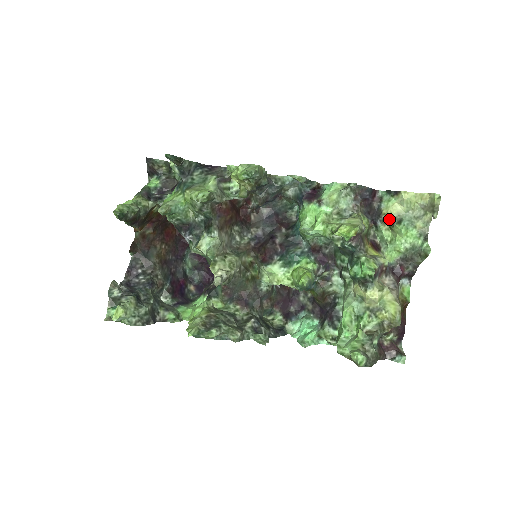
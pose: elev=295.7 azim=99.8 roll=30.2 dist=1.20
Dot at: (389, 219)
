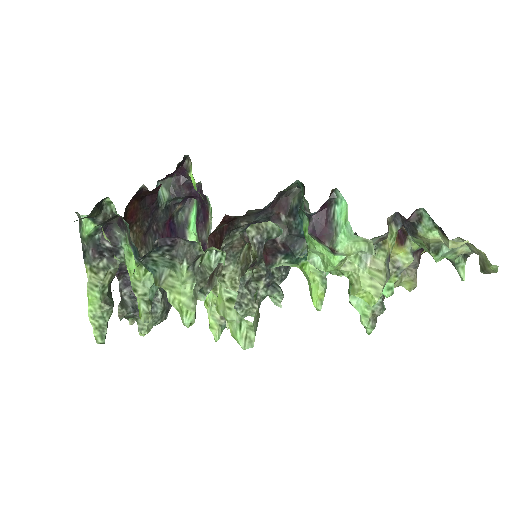
Dot at: (425, 241)
